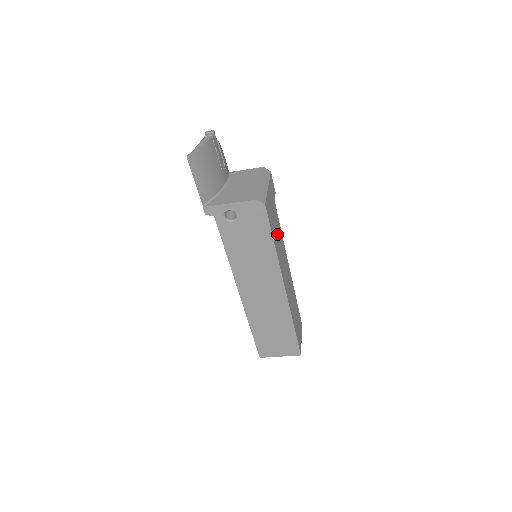
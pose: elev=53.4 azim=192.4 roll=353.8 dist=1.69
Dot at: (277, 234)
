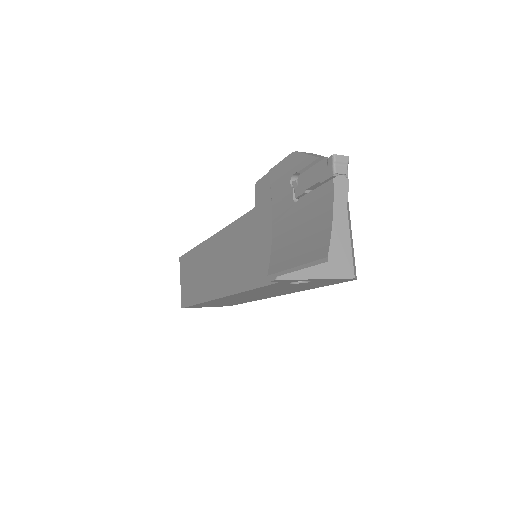
Dot at: occluded
